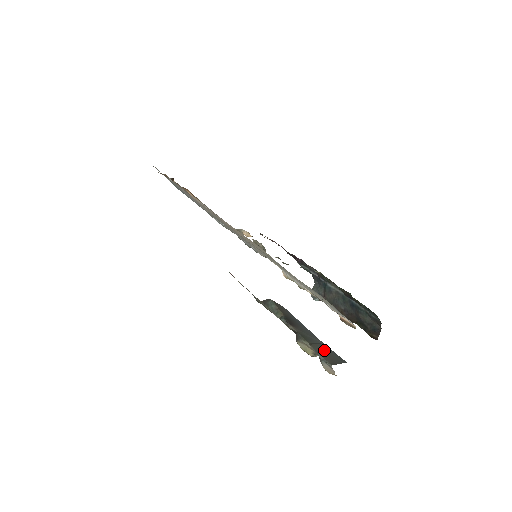
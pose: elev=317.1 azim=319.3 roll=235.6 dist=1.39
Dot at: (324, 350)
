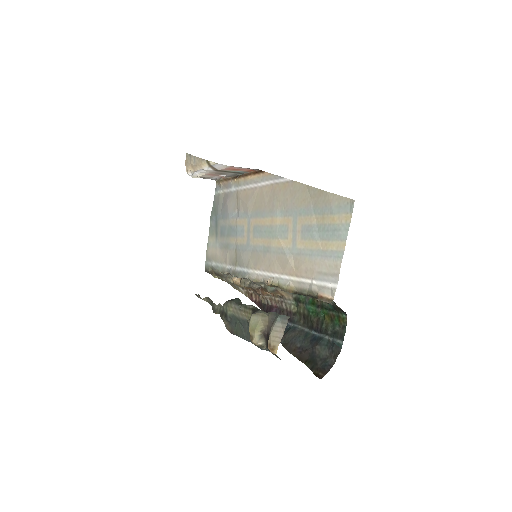
Dot at: occluded
